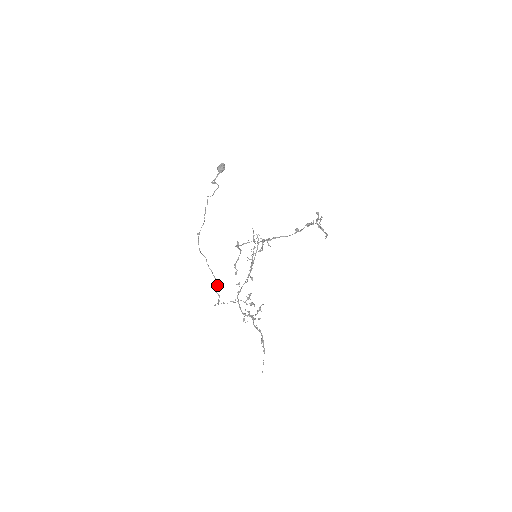
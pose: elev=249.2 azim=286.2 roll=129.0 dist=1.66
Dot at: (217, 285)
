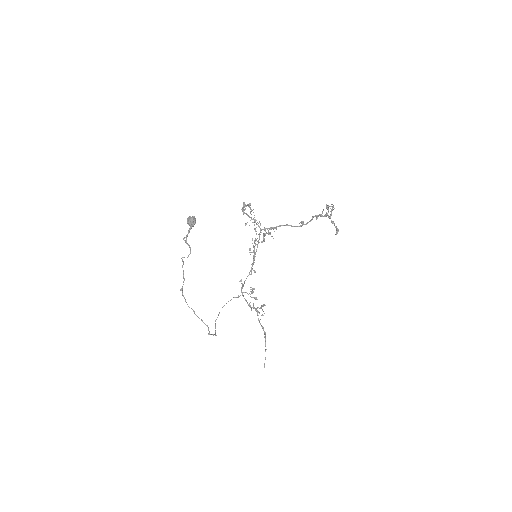
Dot at: occluded
